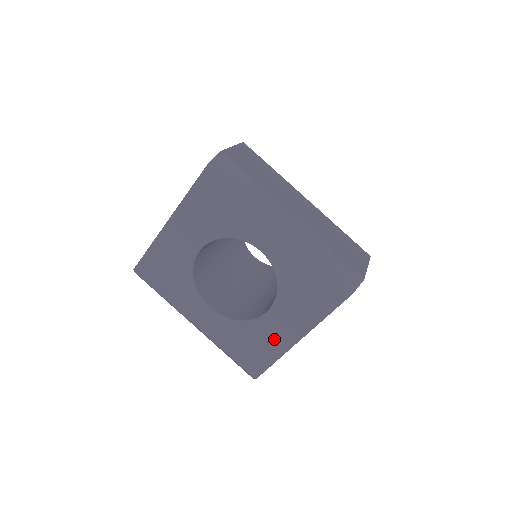
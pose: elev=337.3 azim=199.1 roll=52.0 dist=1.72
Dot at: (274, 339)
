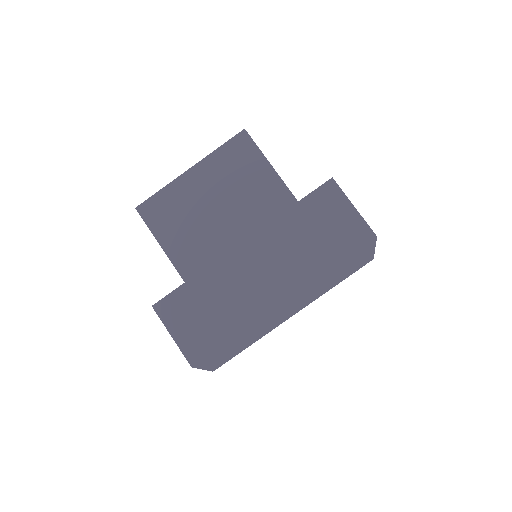
Dot at: occluded
